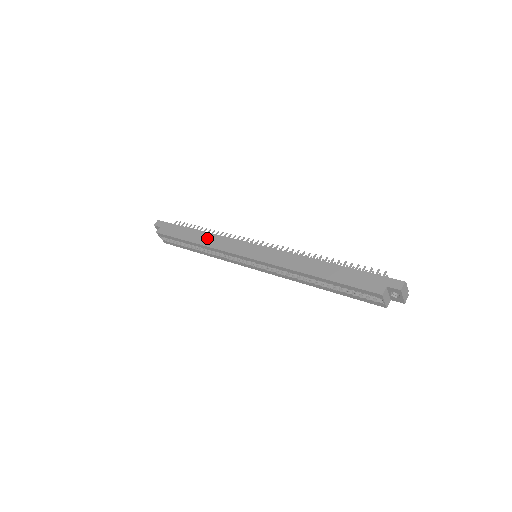
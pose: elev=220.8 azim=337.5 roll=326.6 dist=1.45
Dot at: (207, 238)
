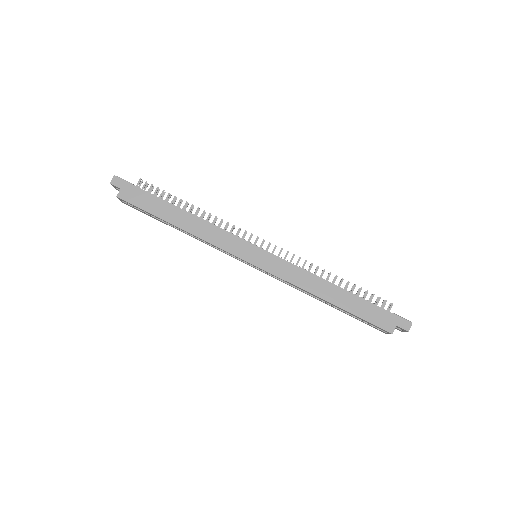
Dot at: (195, 224)
